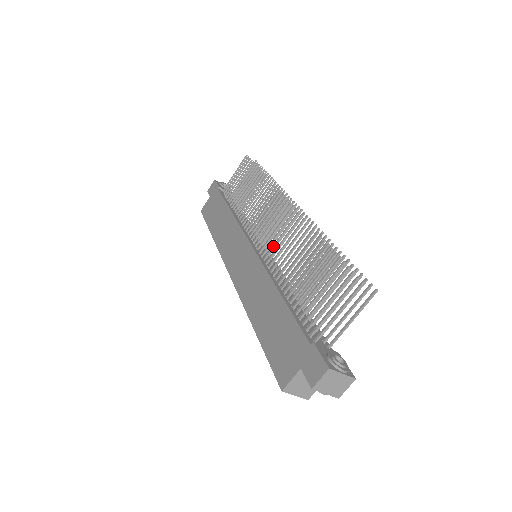
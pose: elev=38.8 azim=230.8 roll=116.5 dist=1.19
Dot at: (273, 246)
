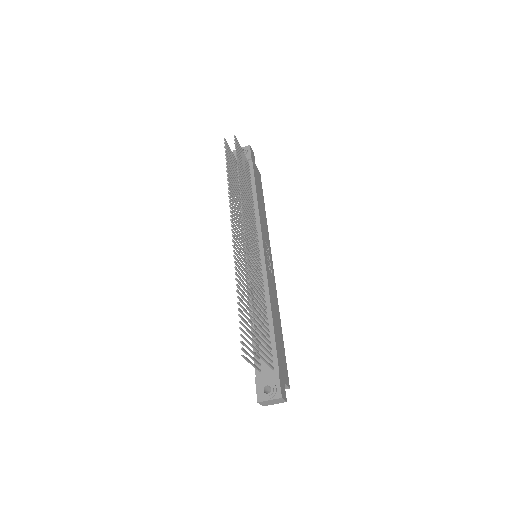
Dot at: (245, 268)
